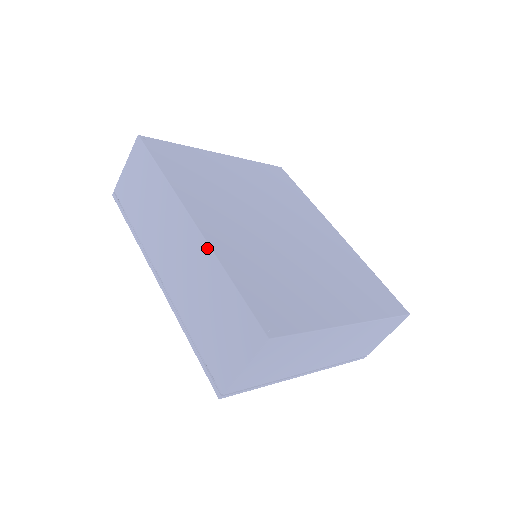
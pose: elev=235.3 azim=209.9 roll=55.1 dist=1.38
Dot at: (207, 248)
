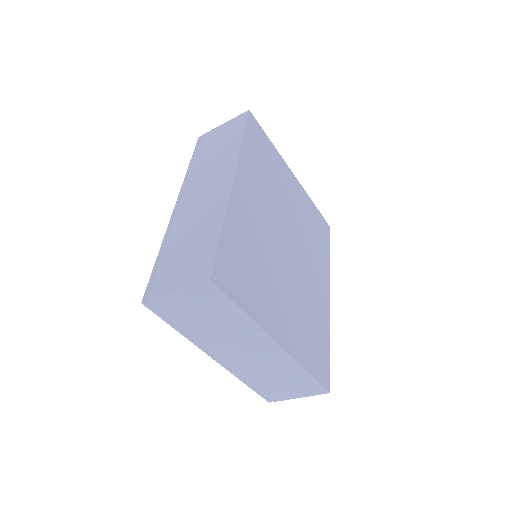
Dot at: (226, 201)
